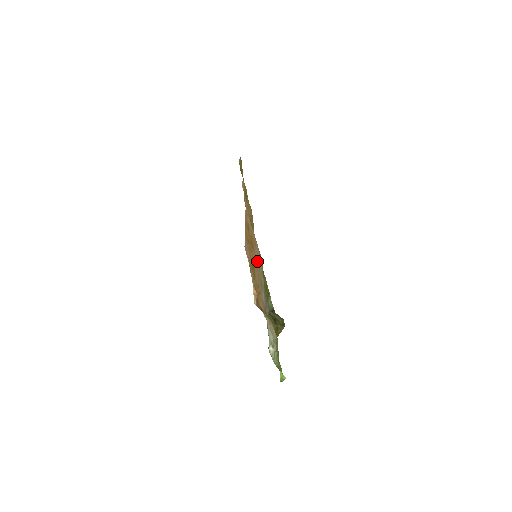
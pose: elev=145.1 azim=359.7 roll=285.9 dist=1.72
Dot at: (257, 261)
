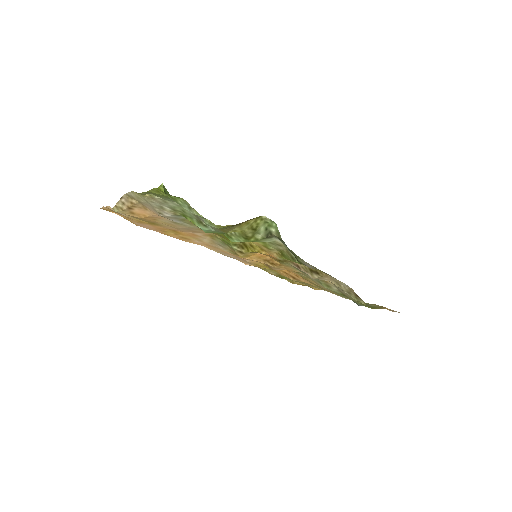
Dot at: occluded
